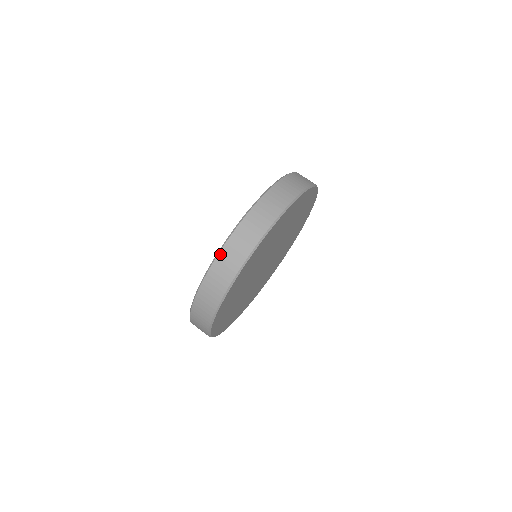
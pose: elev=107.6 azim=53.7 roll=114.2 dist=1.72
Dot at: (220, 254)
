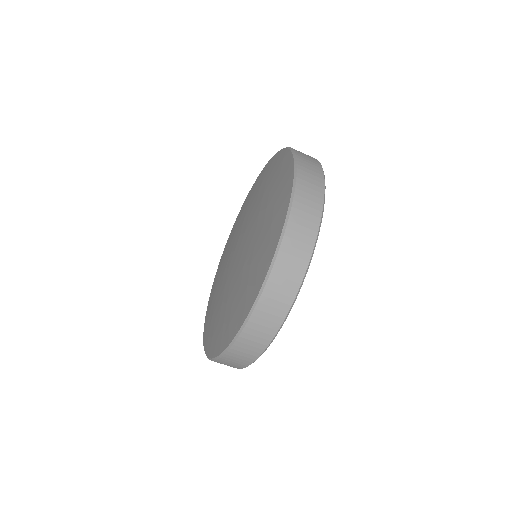
Dot at: occluded
